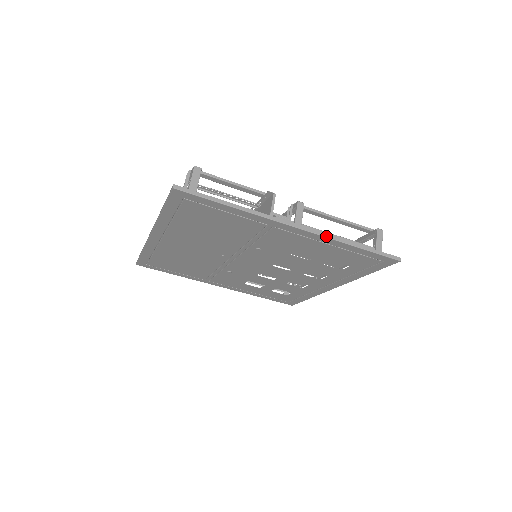
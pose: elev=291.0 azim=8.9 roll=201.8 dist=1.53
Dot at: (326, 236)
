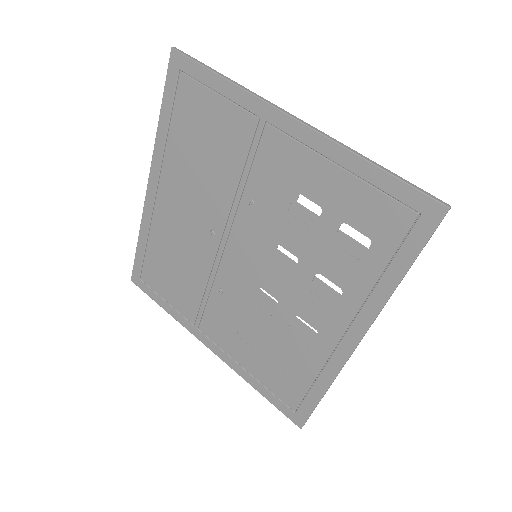
Dot at: (330, 138)
